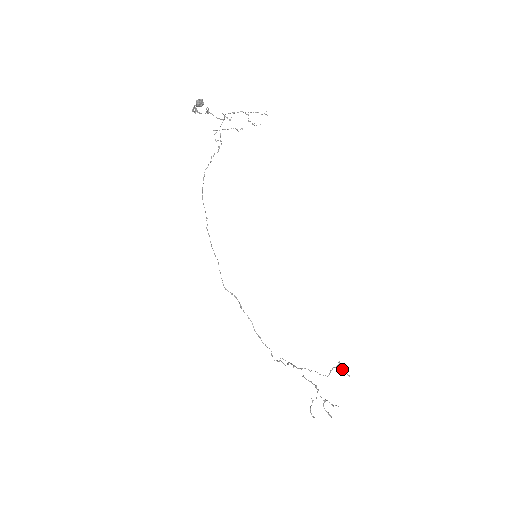
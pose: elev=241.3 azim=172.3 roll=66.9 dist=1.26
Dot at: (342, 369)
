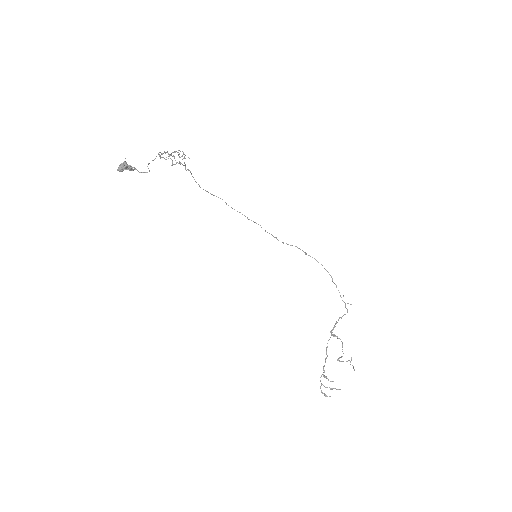
Dot at: occluded
